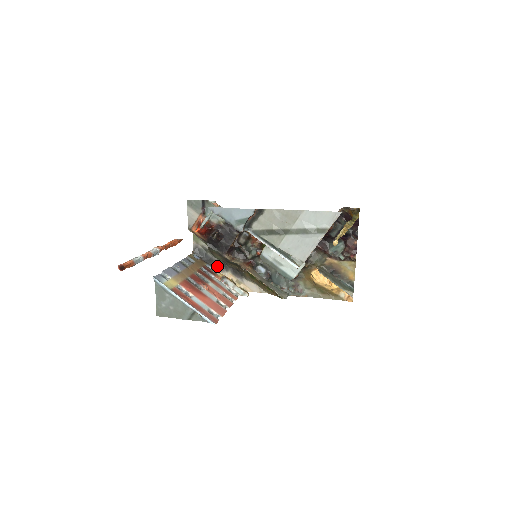
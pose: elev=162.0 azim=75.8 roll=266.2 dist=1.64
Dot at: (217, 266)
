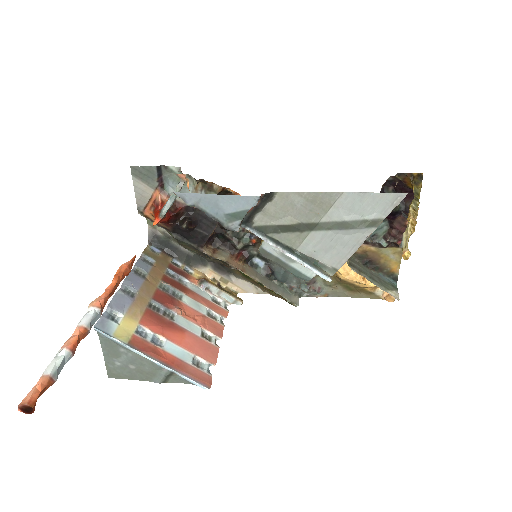
Dot at: (189, 260)
